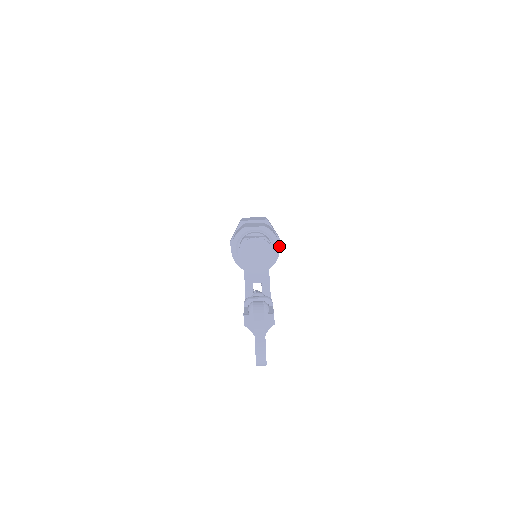
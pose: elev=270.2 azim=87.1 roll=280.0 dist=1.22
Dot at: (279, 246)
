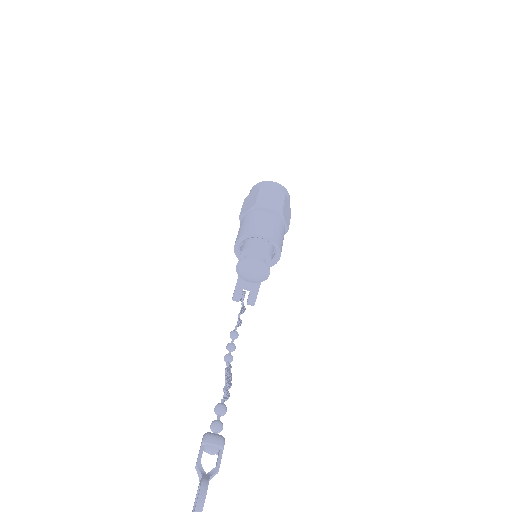
Dot at: occluded
